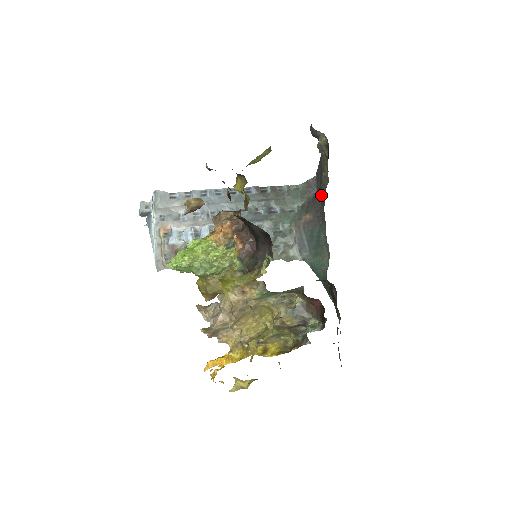
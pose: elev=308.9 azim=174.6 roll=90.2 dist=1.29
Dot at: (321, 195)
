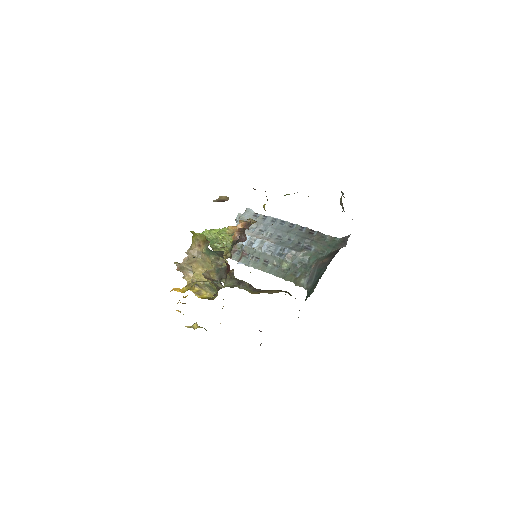
Dot at: occluded
